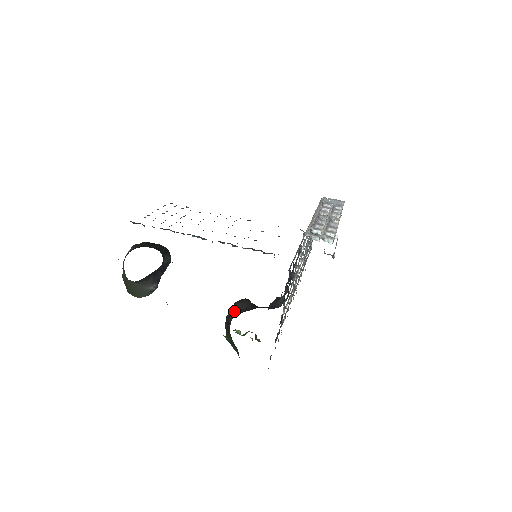
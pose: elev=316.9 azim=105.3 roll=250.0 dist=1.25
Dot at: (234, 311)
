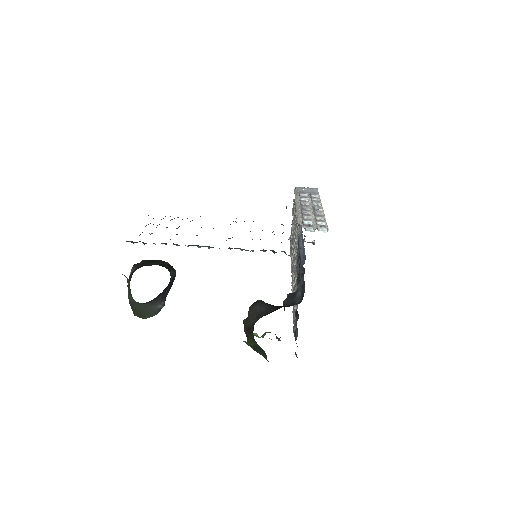
Dot at: (253, 315)
